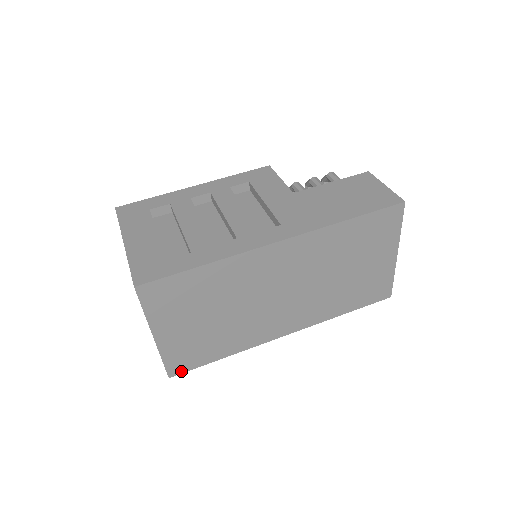
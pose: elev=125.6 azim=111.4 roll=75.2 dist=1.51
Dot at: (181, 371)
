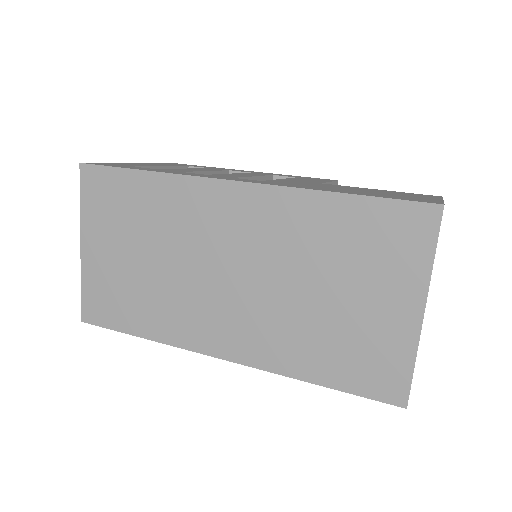
Dot at: (95, 321)
